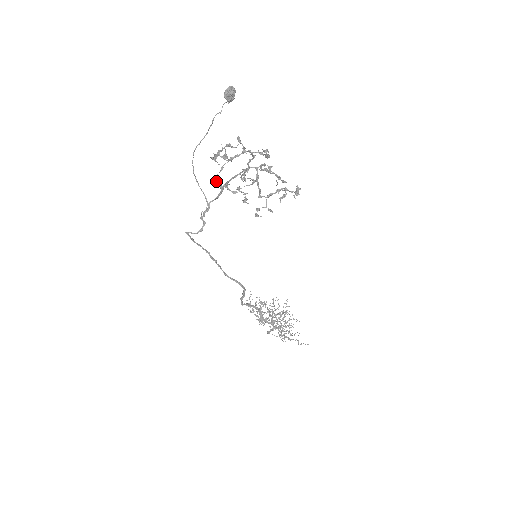
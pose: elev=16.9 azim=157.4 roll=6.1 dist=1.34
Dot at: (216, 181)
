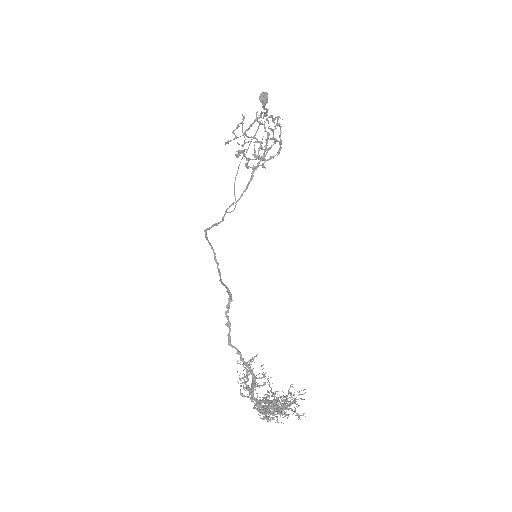
Dot at: occluded
